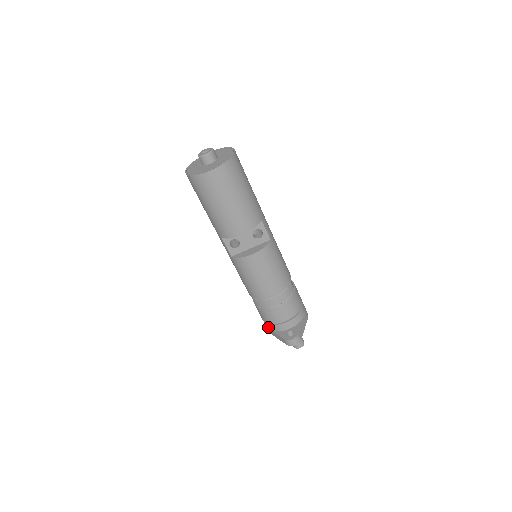
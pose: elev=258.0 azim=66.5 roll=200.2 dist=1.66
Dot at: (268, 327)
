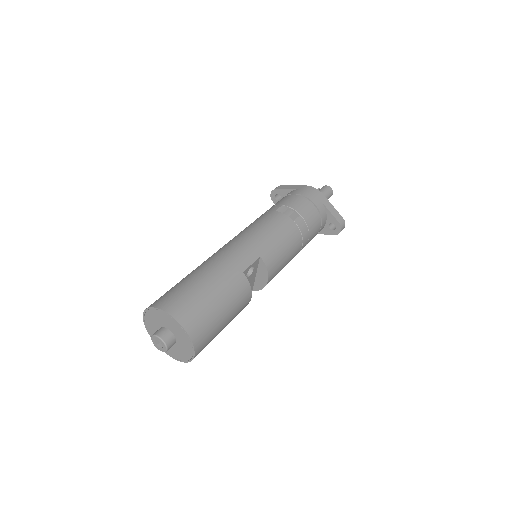
Dot at: occluded
